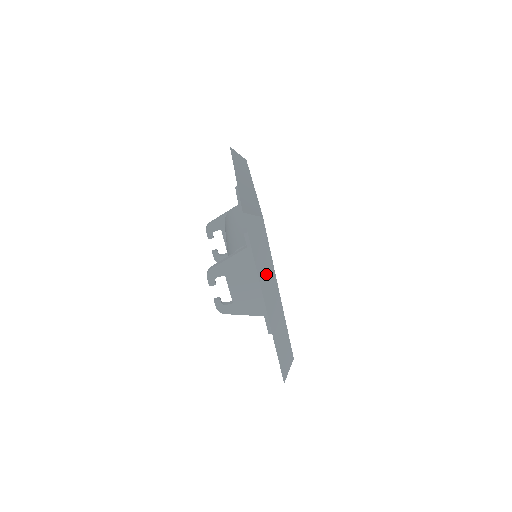
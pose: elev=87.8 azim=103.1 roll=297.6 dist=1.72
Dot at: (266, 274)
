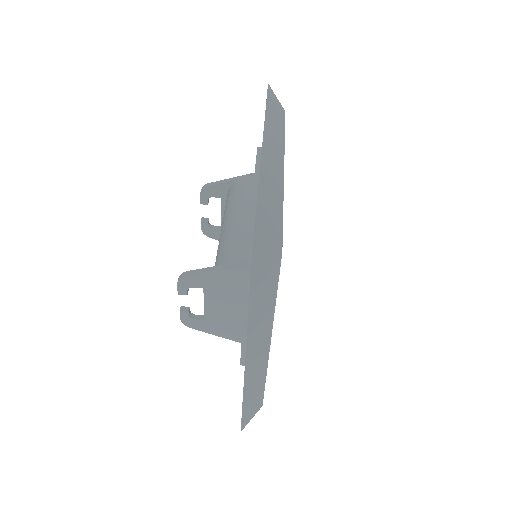
Dot at: (260, 323)
